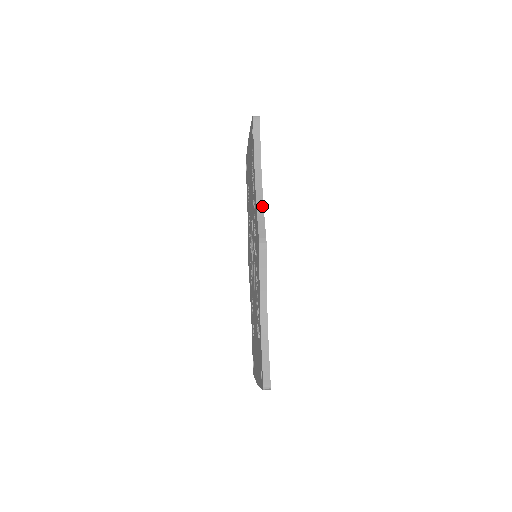
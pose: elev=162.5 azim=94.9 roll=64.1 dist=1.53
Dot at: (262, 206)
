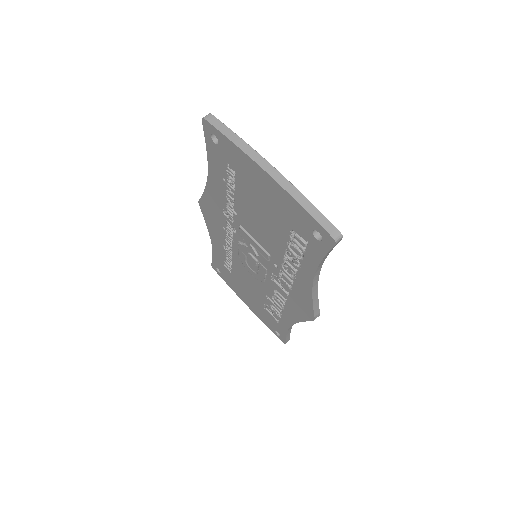
Dot at: (317, 292)
